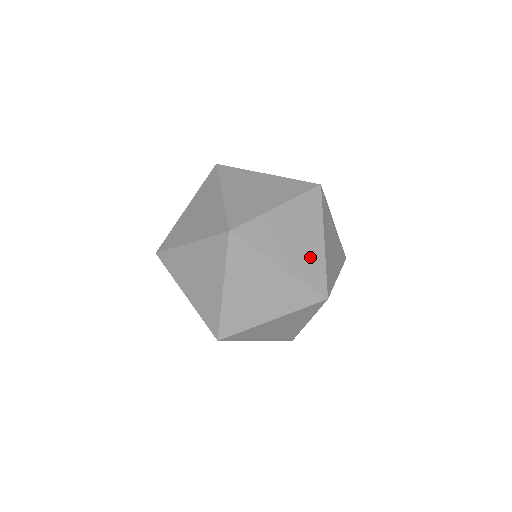
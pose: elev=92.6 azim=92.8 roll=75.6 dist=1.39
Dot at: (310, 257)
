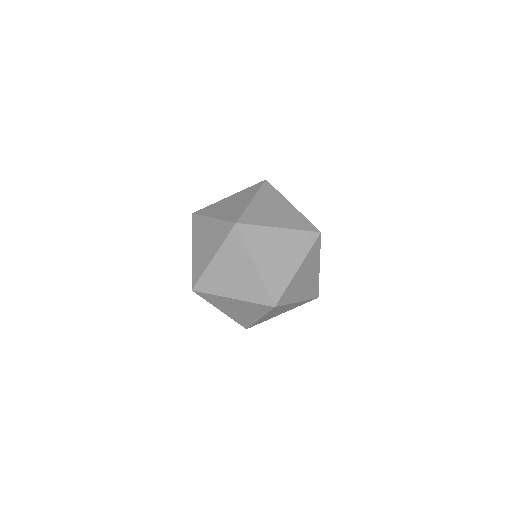
Dot at: (281, 273)
